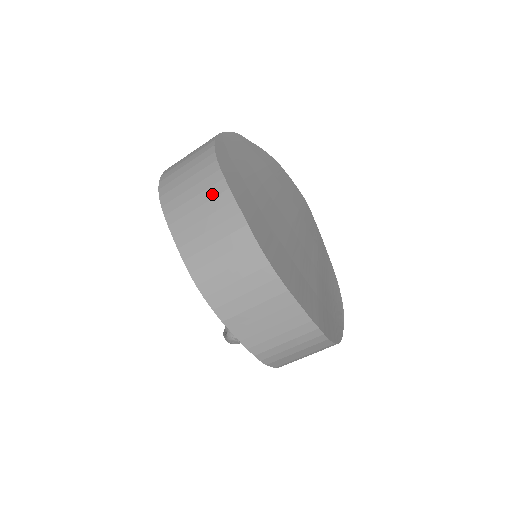
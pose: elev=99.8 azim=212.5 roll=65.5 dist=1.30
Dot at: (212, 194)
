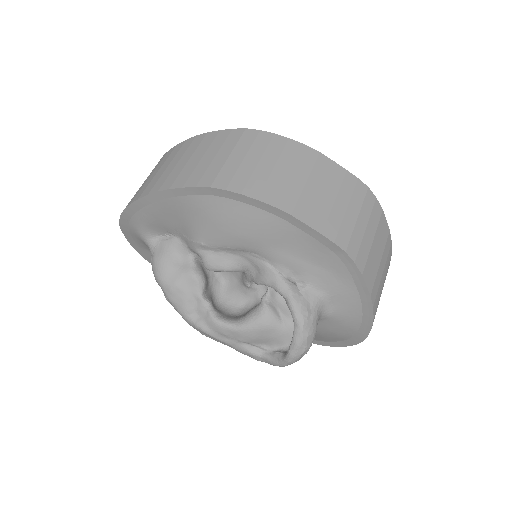
Dot at: (195, 146)
